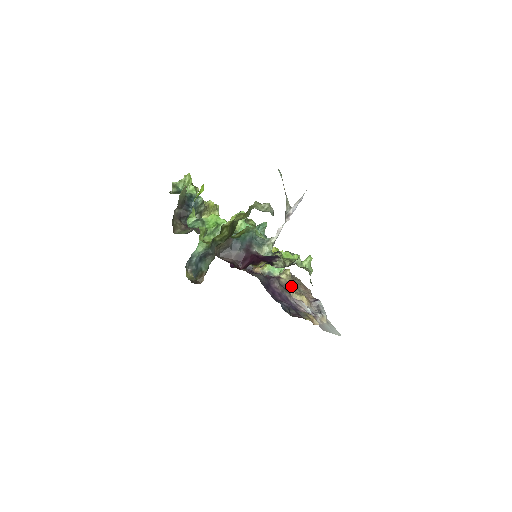
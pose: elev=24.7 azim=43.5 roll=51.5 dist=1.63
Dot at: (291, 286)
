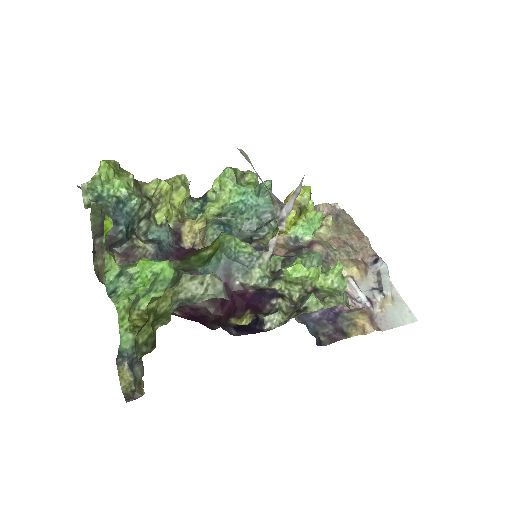
Dot at: (333, 252)
